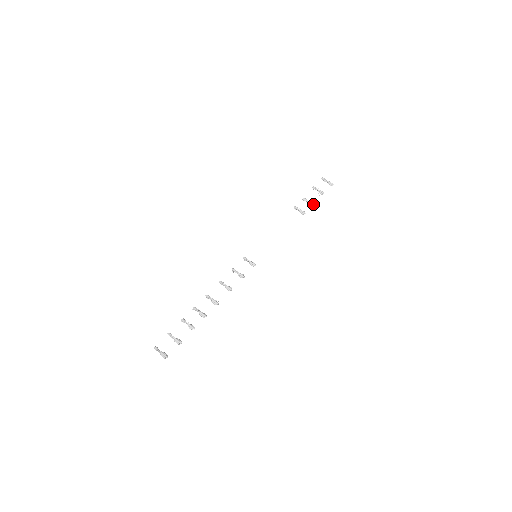
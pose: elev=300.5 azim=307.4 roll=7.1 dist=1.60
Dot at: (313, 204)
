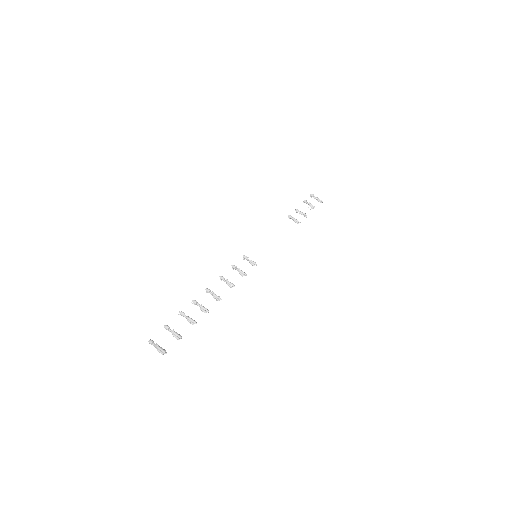
Dot at: (306, 216)
